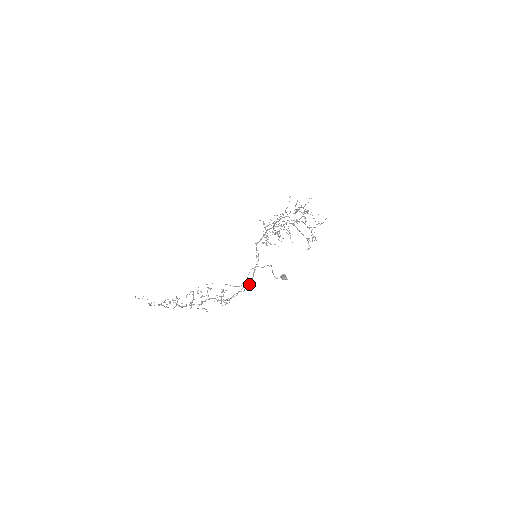
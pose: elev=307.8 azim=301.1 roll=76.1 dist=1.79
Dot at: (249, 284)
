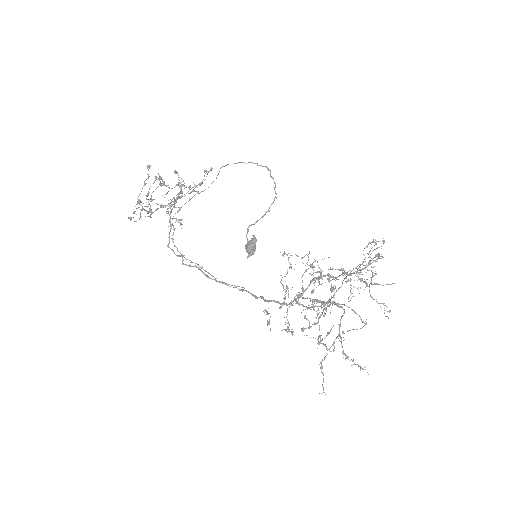
Dot at: (200, 267)
